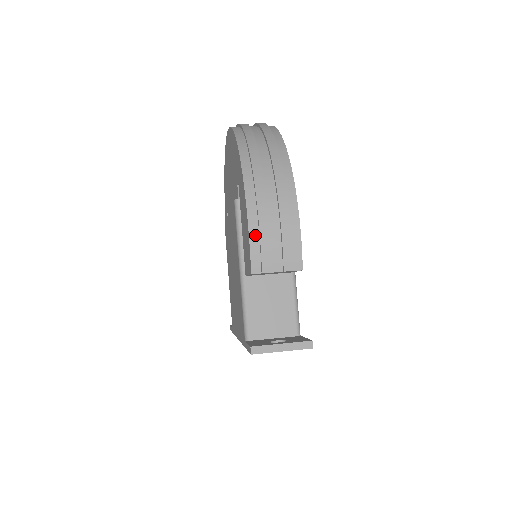
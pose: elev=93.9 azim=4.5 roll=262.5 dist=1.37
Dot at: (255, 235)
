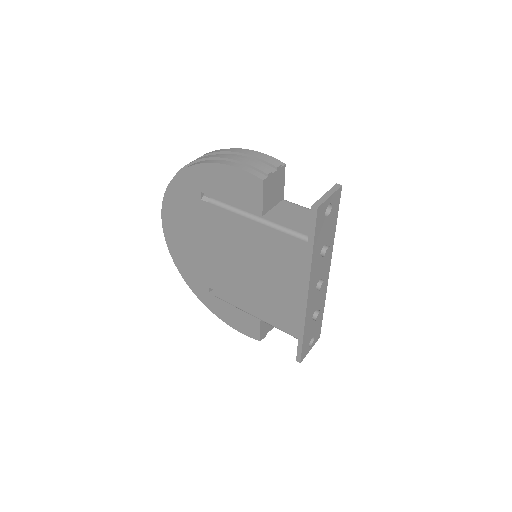
Dot at: (241, 166)
